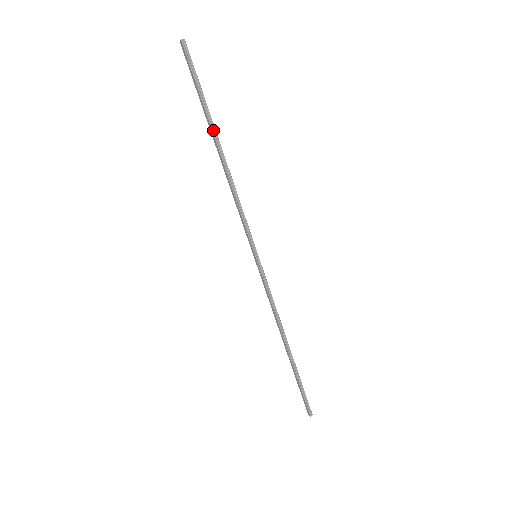
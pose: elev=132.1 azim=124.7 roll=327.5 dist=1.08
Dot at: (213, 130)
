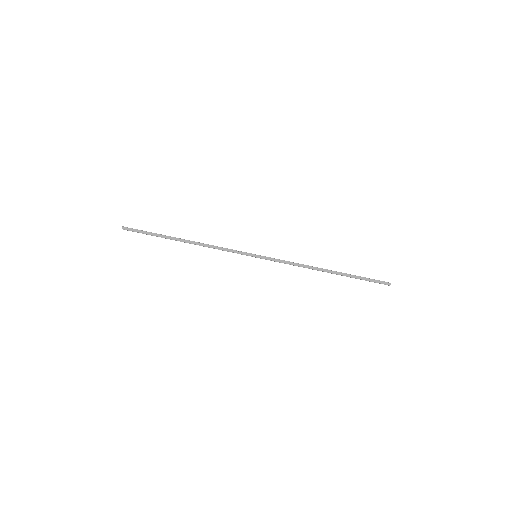
Dot at: (173, 238)
